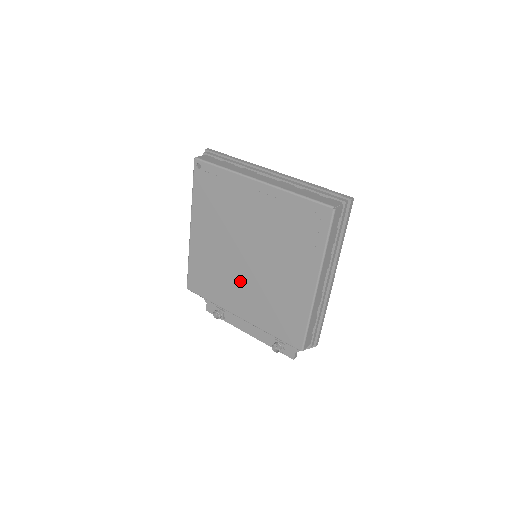
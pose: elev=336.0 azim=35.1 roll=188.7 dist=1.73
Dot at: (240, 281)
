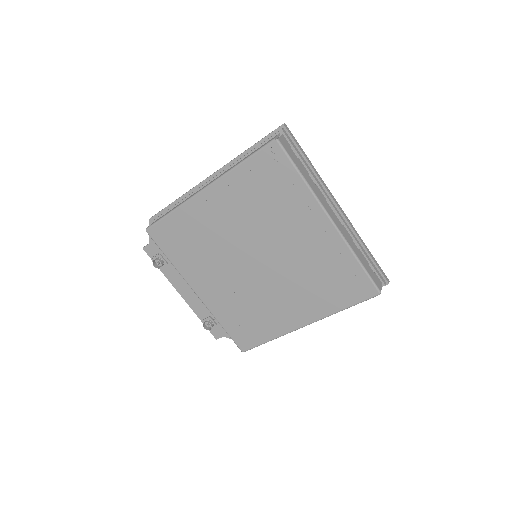
Dot at: (226, 271)
